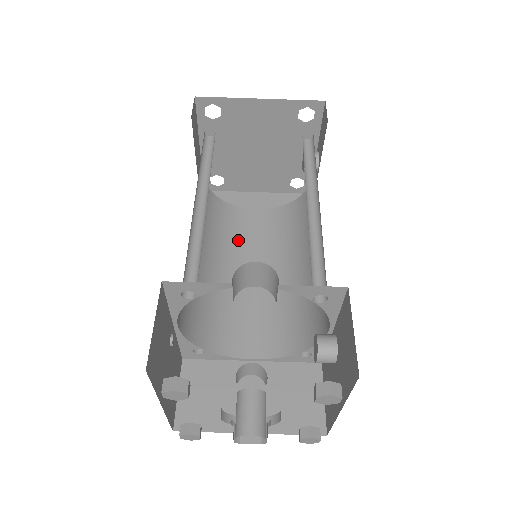
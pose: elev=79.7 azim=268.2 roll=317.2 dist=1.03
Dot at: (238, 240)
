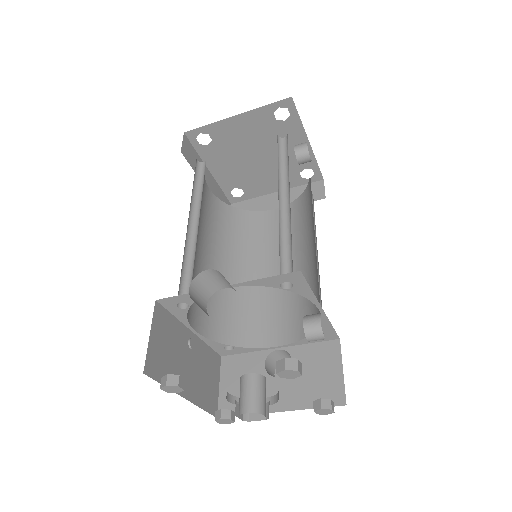
Dot at: (260, 242)
